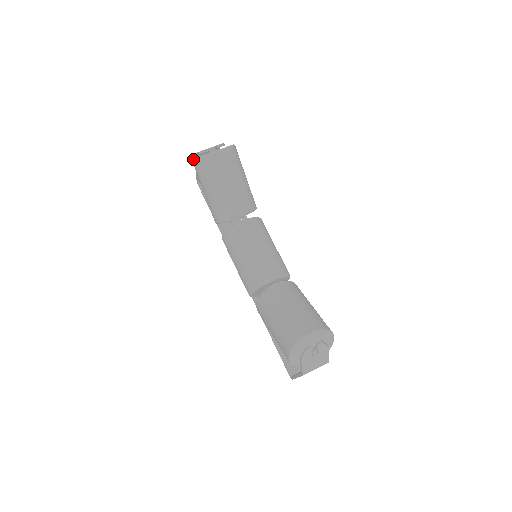
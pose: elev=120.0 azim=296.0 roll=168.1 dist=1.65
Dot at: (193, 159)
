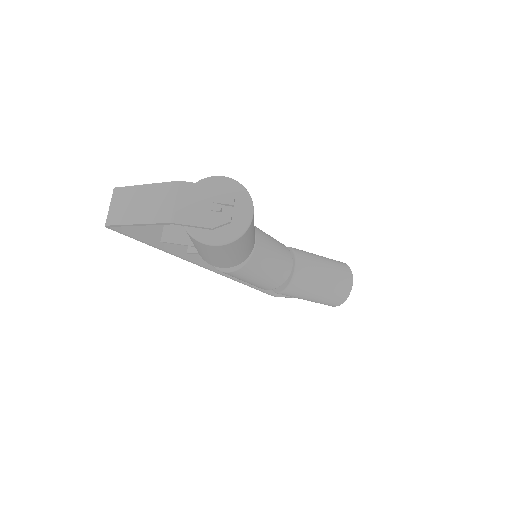
Dot at: (218, 245)
